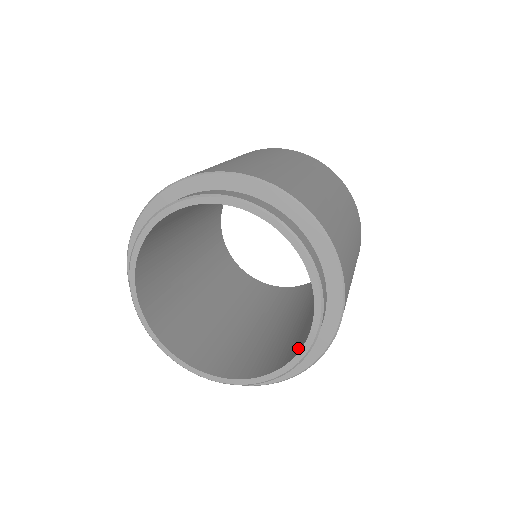
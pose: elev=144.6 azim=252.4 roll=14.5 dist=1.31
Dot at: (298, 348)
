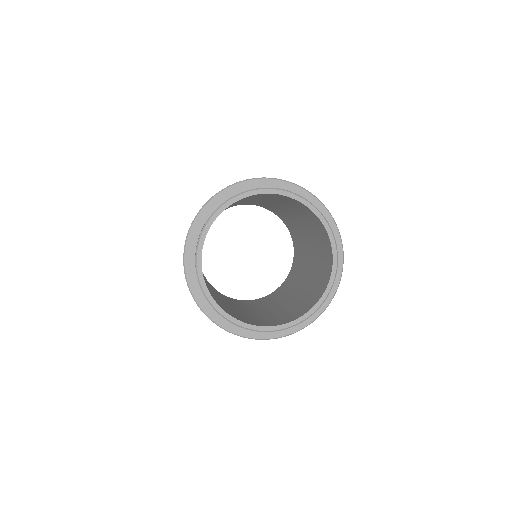
Dot at: (324, 285)
